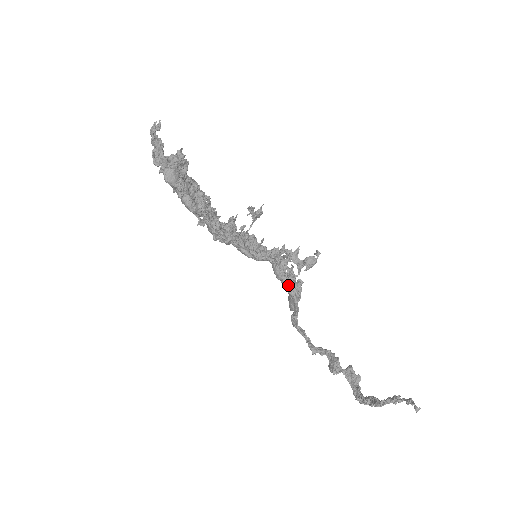
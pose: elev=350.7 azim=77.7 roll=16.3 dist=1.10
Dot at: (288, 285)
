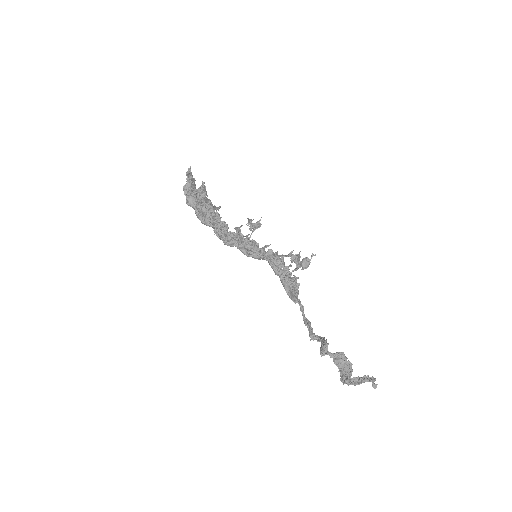
Dot at: (282, 279)
